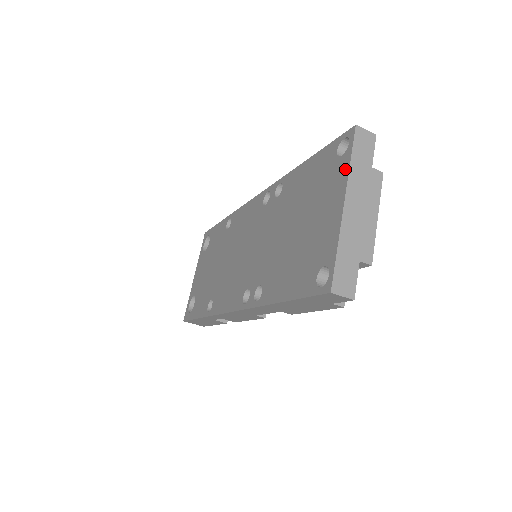
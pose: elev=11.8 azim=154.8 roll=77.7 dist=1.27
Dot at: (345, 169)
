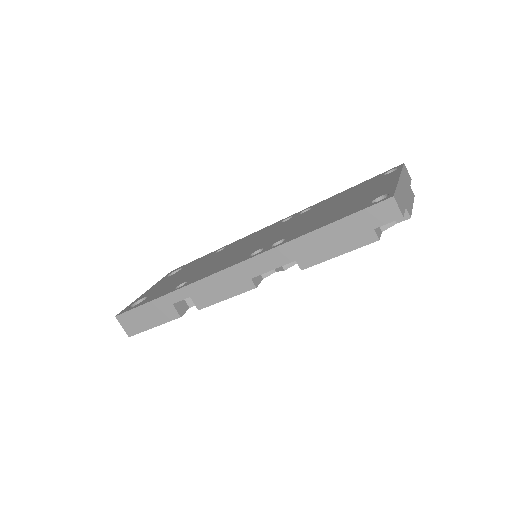
Dot at: (397, 172)
